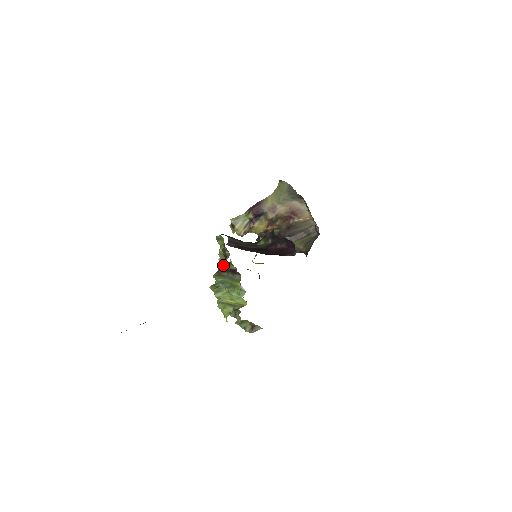
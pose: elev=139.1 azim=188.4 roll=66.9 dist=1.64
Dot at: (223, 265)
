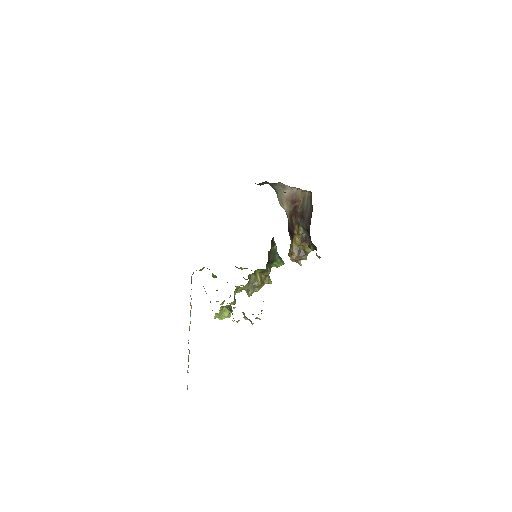
Dot at: (213, 274)
